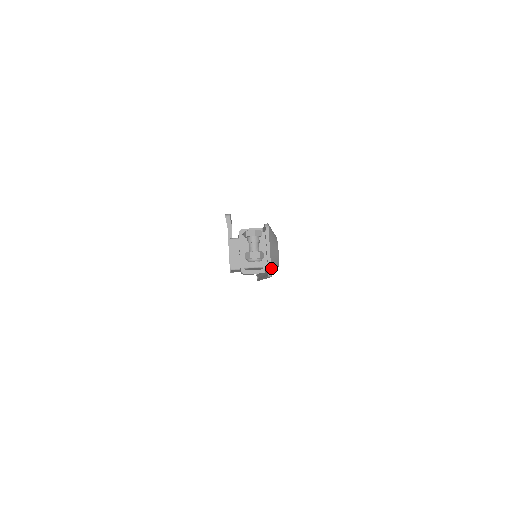
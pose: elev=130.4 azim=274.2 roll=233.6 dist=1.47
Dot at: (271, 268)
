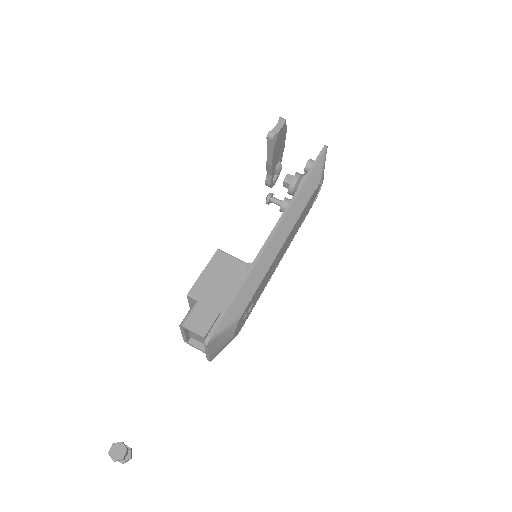
Dot at: (210, 359)
